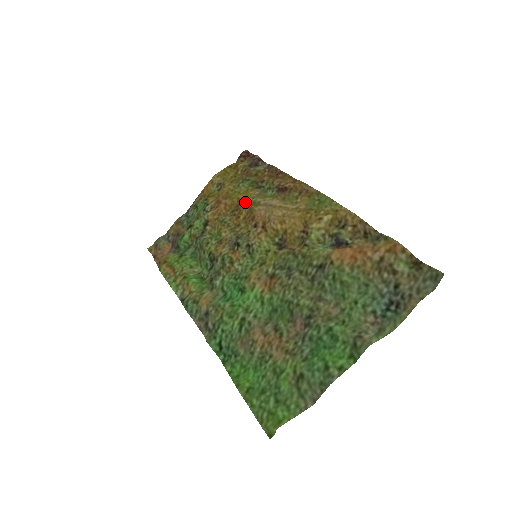
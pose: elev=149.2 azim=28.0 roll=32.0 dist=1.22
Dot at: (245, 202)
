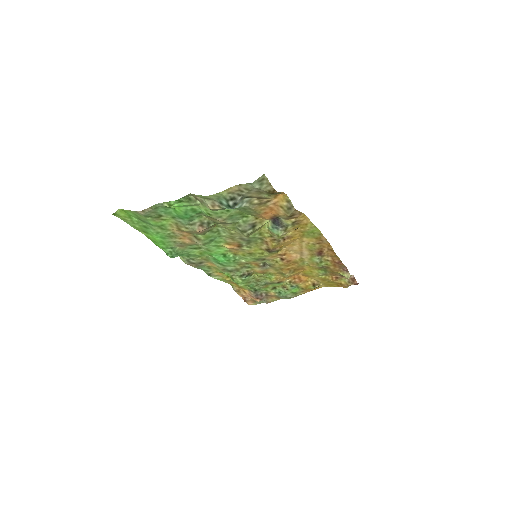
Dot at: (302, 265)
